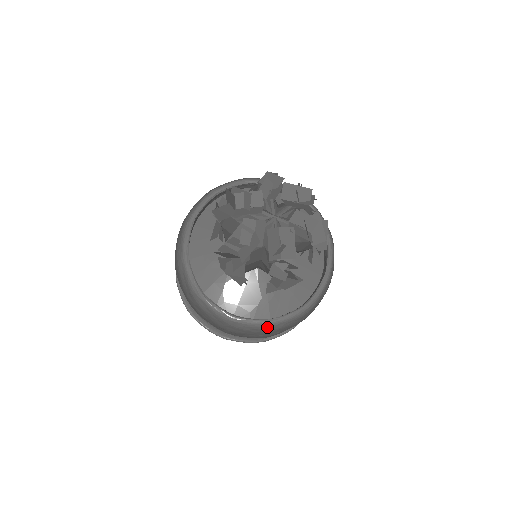
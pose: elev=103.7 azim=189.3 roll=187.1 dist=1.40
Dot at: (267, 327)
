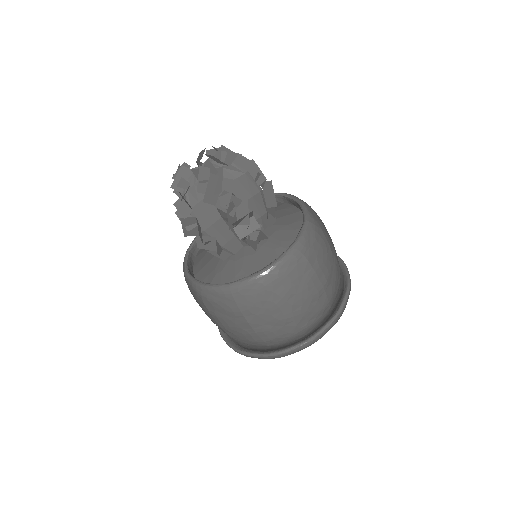
Dot at: (197, 289)
